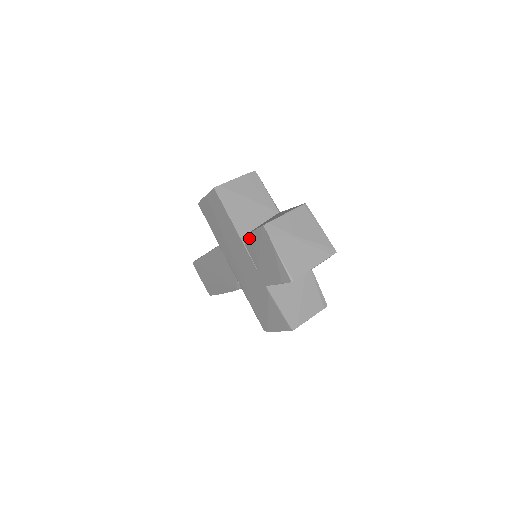
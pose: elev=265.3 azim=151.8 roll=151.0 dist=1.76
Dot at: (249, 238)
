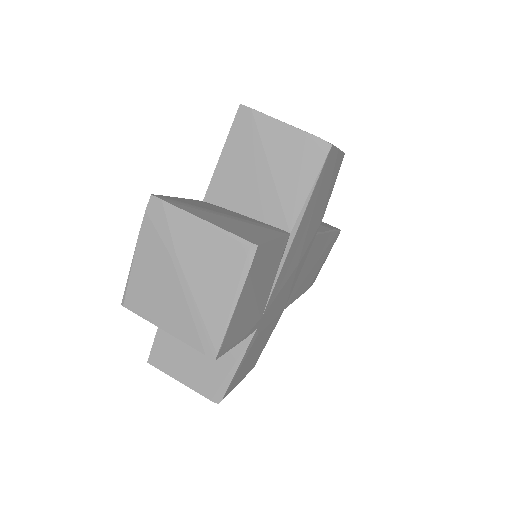
Dot at: occluded
